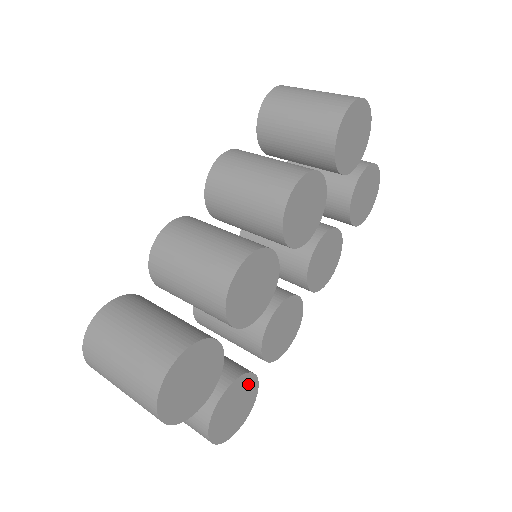
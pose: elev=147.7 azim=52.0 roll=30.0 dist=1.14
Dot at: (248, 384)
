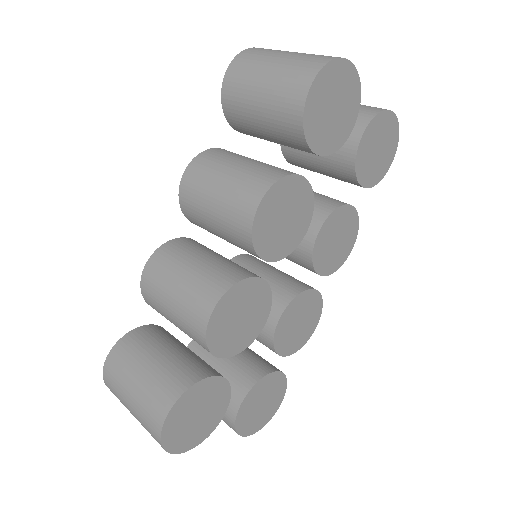
Dot at: (271, 381)
